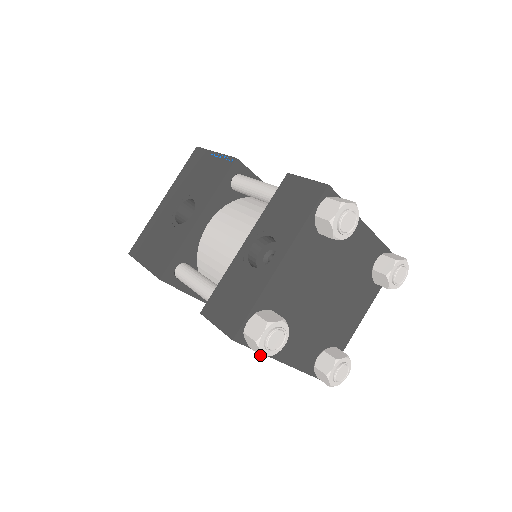
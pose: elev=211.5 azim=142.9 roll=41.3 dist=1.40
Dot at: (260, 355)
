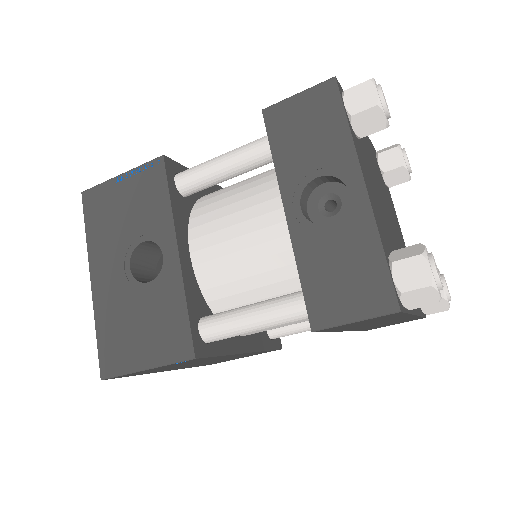
Dot at: (437, 302)
